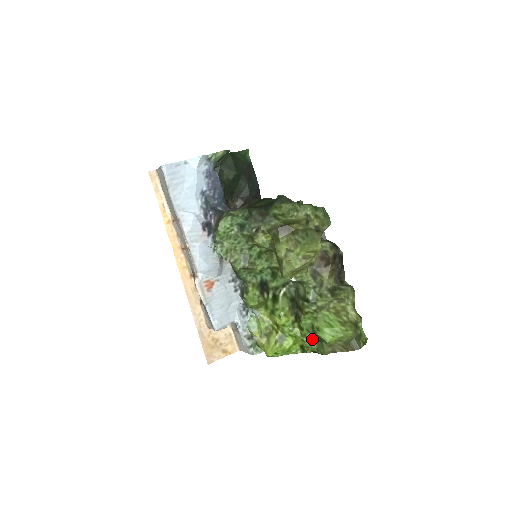
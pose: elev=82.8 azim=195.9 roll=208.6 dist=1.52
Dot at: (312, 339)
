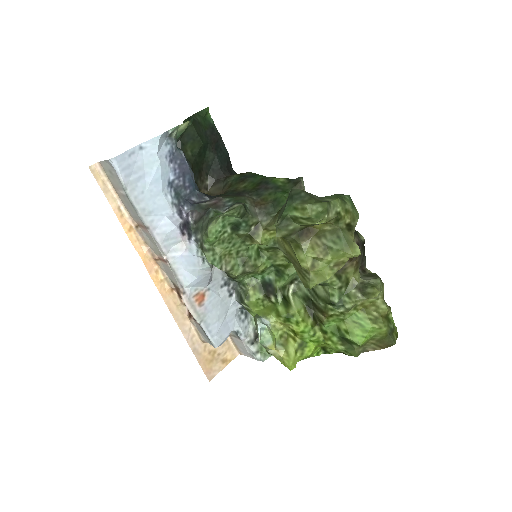
Dot at: (339, 342)
